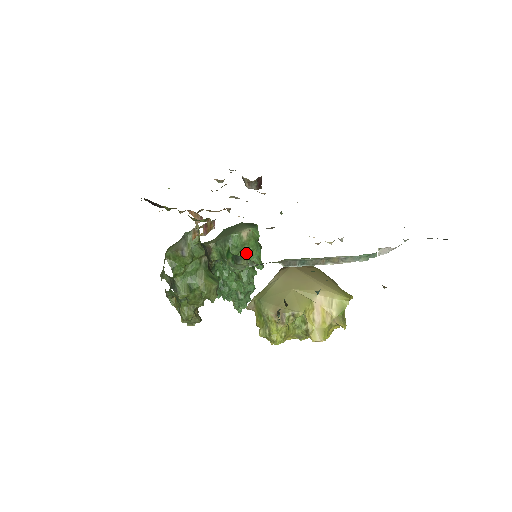
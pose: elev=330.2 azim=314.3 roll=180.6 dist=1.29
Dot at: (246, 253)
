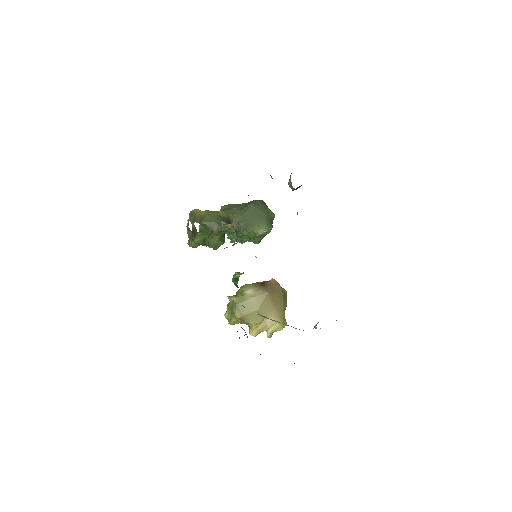
Dot at: occluded
